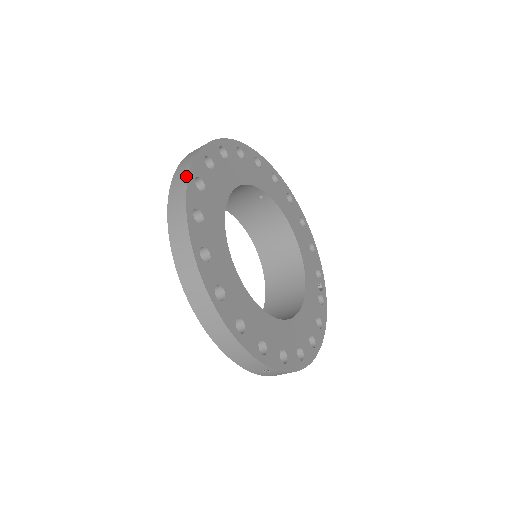
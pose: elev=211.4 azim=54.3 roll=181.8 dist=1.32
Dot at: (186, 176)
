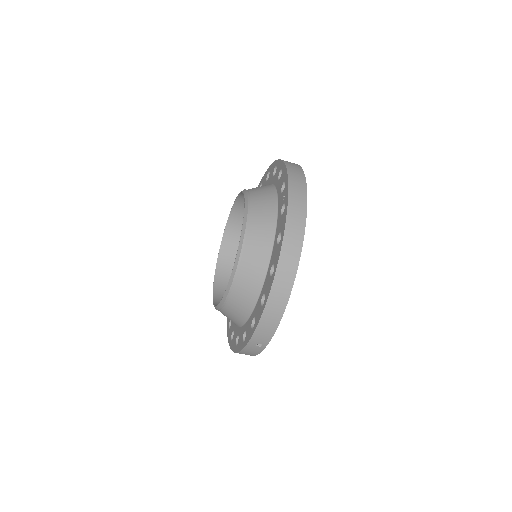
Dot at: (304, 182)
